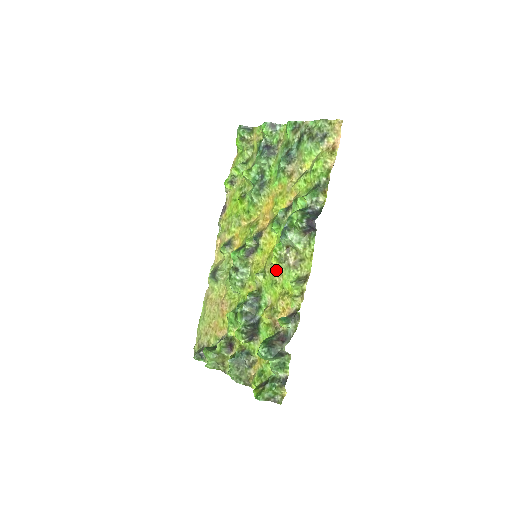
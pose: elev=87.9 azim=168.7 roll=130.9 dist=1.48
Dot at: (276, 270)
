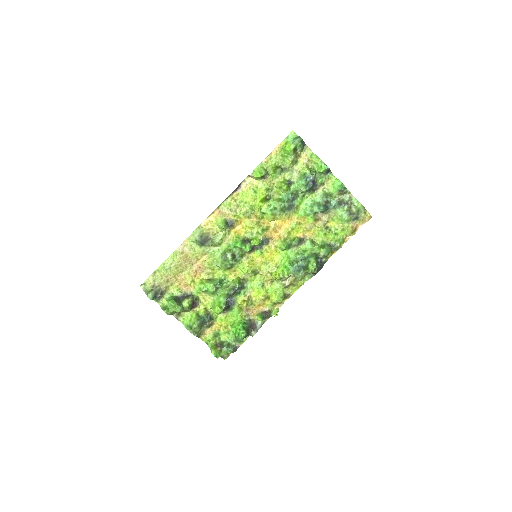
Dot at: (270, 279)
